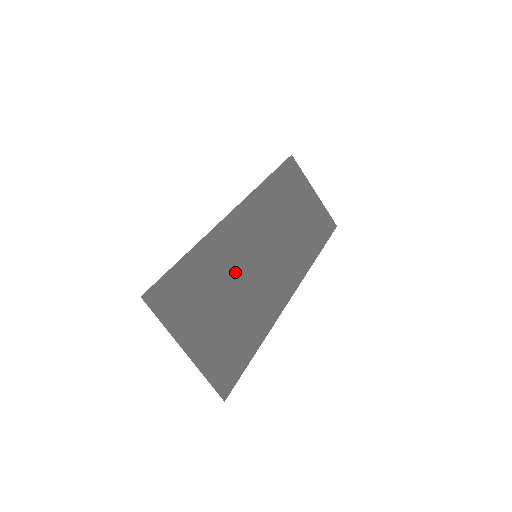
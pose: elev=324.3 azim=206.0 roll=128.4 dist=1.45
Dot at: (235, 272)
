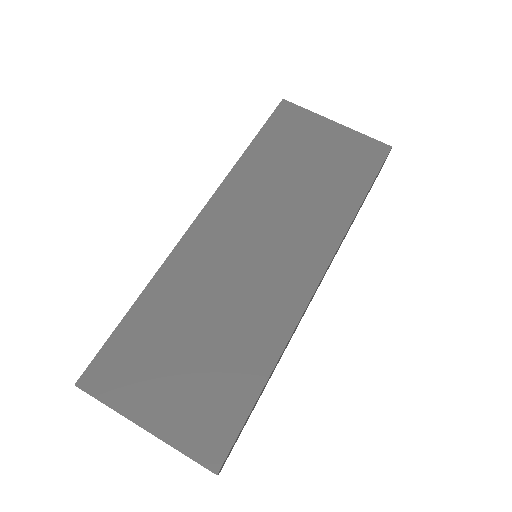
Dot at: (209, 297)
